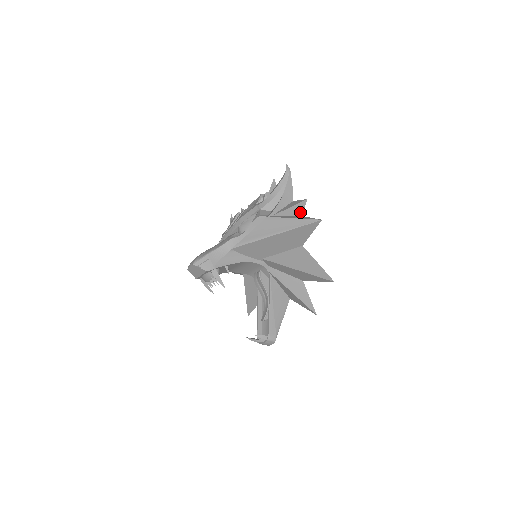
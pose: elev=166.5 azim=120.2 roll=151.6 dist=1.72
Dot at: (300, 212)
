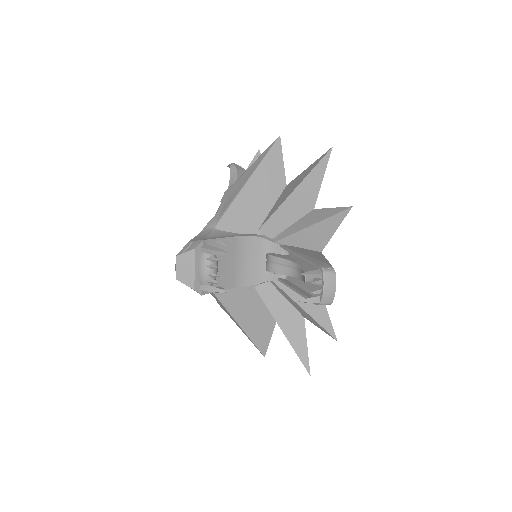
Dot at: occluded
